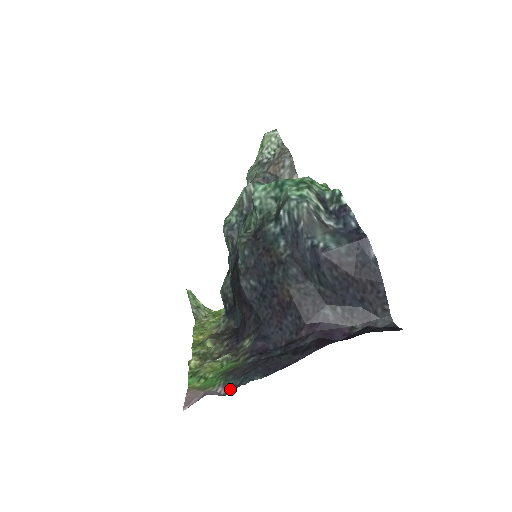
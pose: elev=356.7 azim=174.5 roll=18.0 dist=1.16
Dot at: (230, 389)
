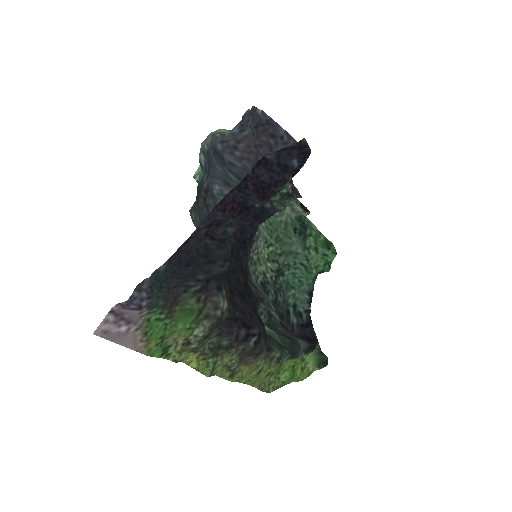
Dot at: (136, 292)
